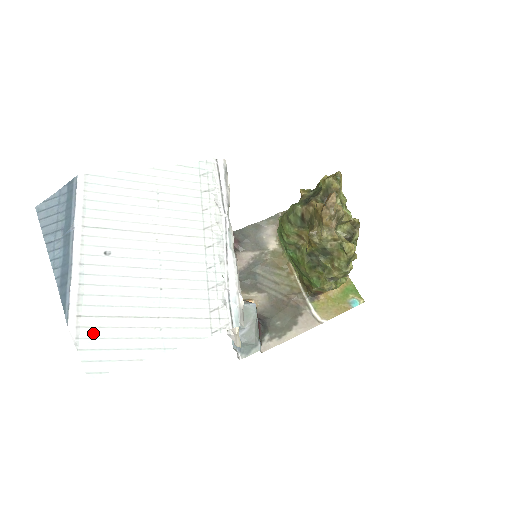
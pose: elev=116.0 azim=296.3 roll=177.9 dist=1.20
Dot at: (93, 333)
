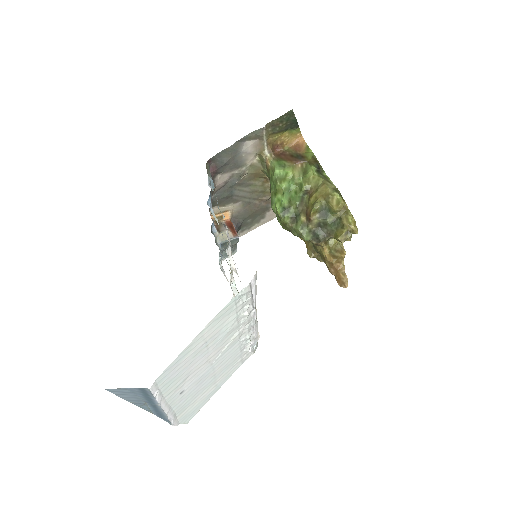
Dot at: (185, 415)
